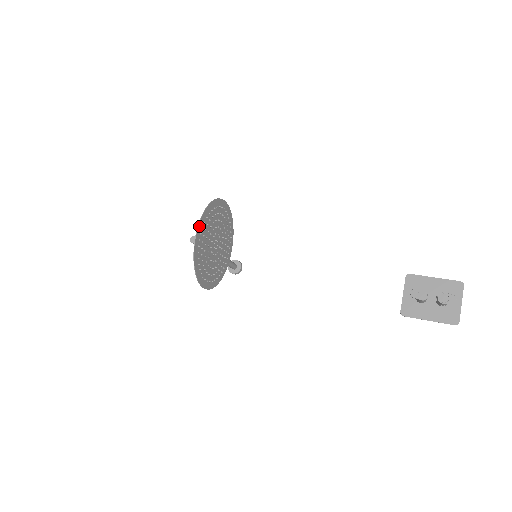
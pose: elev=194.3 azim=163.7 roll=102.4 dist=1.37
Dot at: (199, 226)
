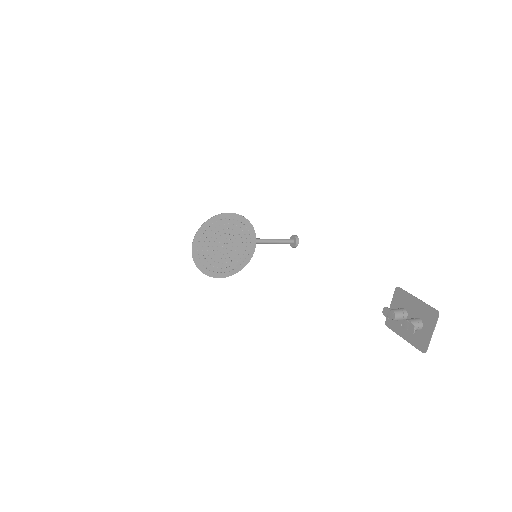
Dot at: (194, 242)
